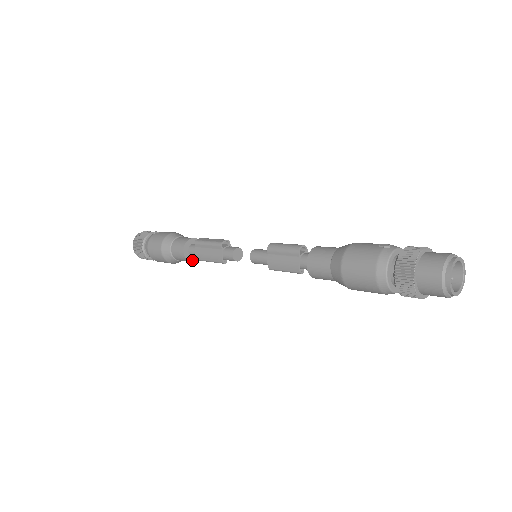
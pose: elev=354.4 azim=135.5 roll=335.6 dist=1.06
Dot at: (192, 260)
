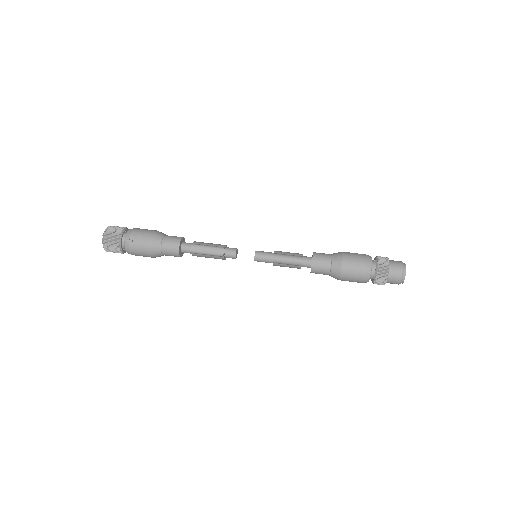
Dot at: occluded
